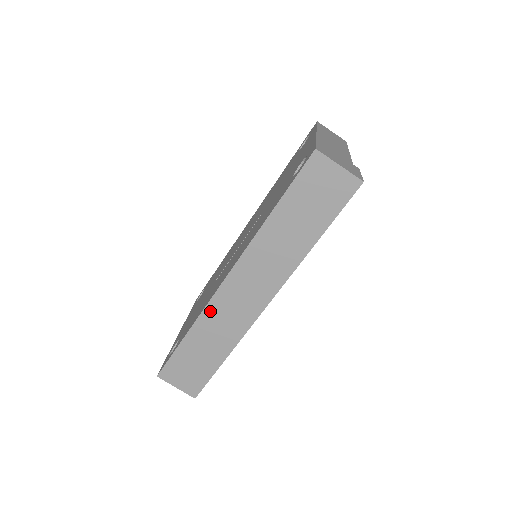
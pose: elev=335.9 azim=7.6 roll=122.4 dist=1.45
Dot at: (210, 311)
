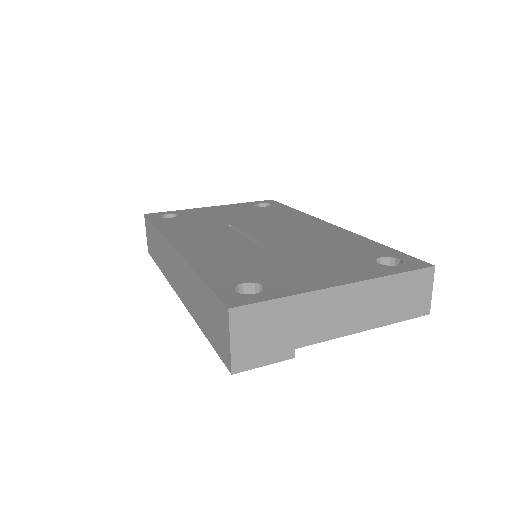
Dot at: (164, 242)
